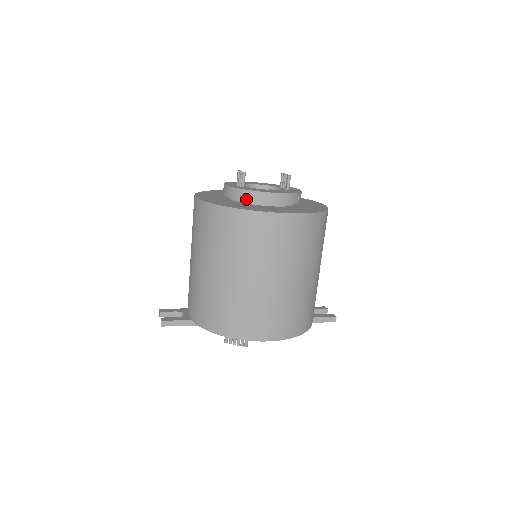
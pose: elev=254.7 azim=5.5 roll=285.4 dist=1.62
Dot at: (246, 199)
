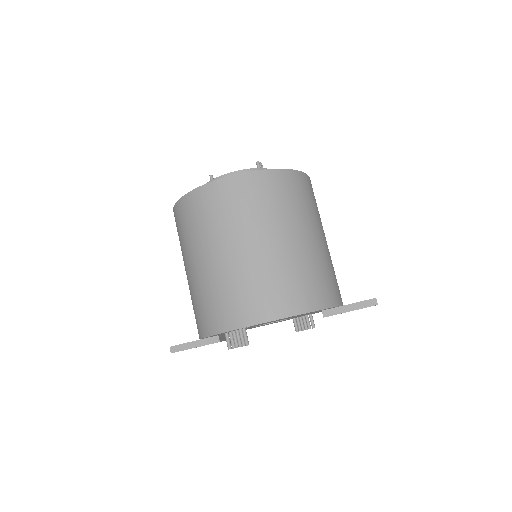
Dot at: occluded
